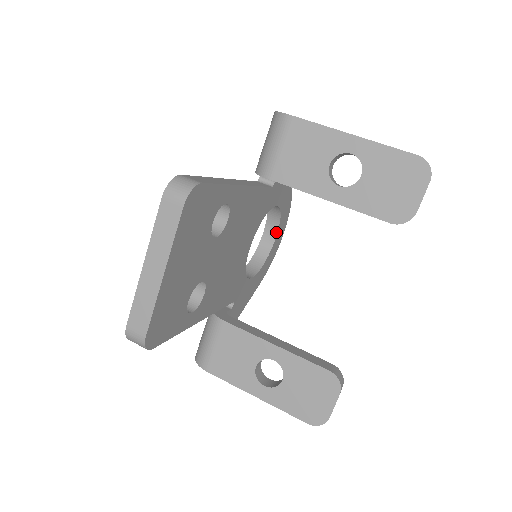
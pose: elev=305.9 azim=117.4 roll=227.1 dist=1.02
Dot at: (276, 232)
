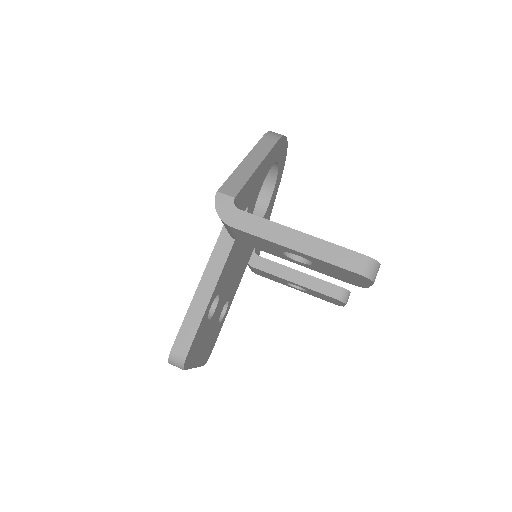
Dot at: (276, 163)
